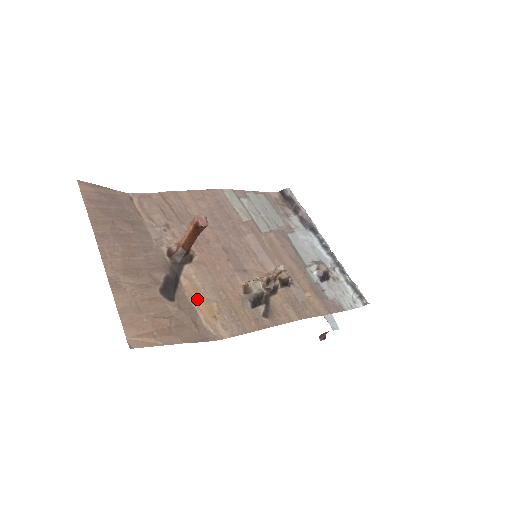
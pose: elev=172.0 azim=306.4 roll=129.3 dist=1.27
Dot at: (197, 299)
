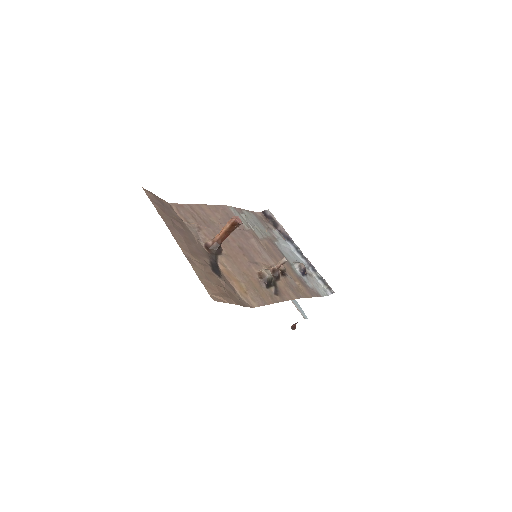
Dot at: (232, 279)
